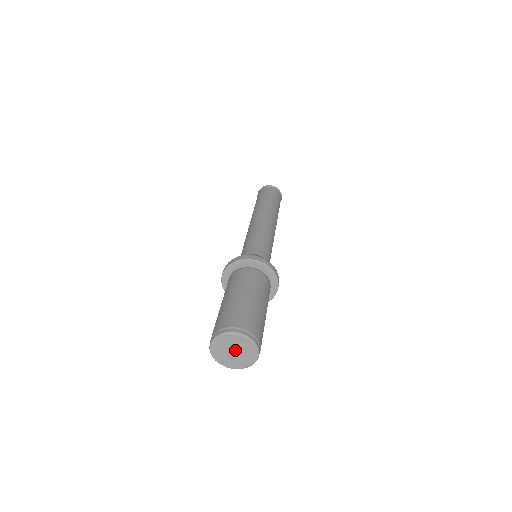
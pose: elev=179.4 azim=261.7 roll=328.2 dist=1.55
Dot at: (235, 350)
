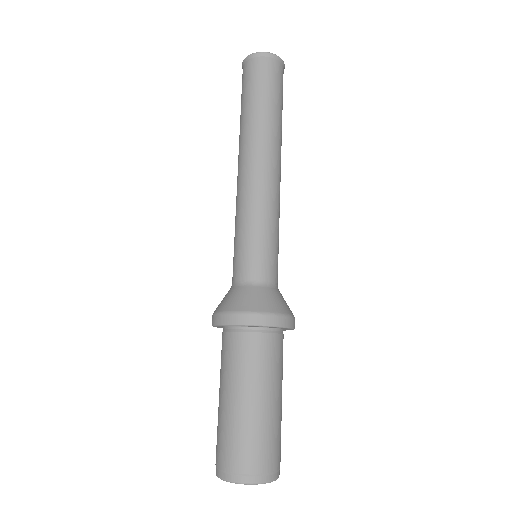
Dot at: occluded
